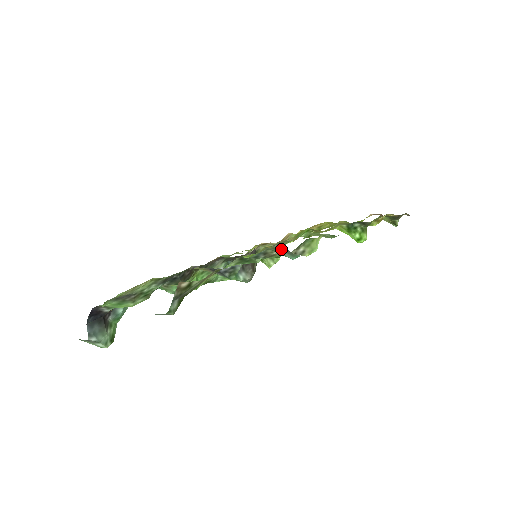
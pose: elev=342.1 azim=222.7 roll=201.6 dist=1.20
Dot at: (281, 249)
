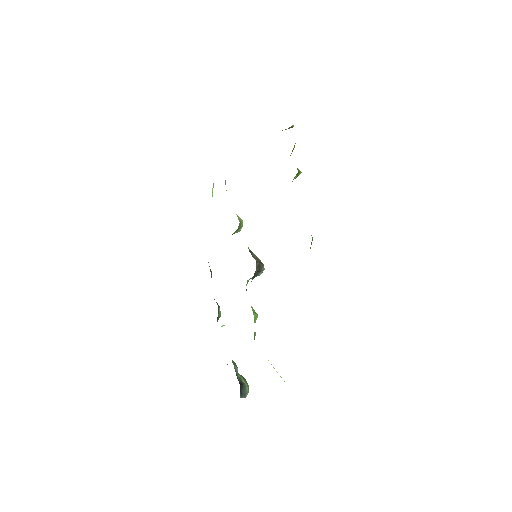
Dot at: occluded
